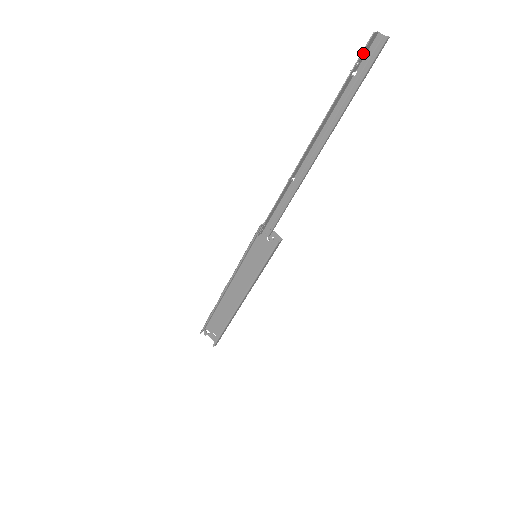
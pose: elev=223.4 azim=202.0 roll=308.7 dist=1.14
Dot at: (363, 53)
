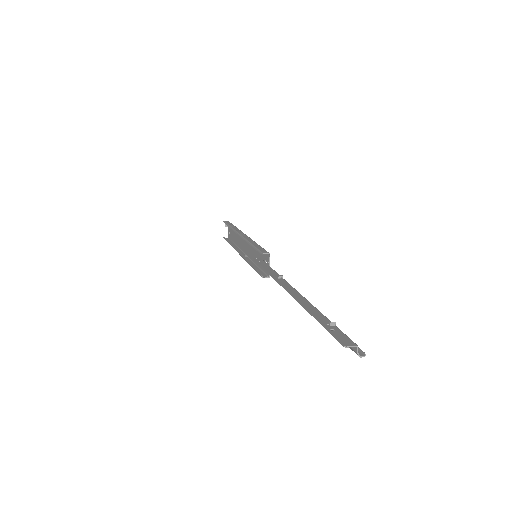
Dot at: (337, 336)
